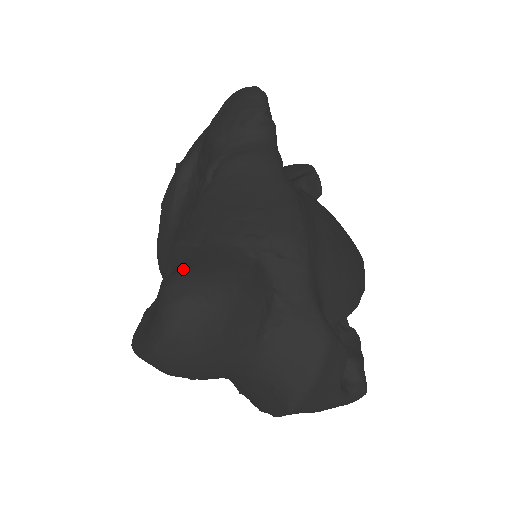
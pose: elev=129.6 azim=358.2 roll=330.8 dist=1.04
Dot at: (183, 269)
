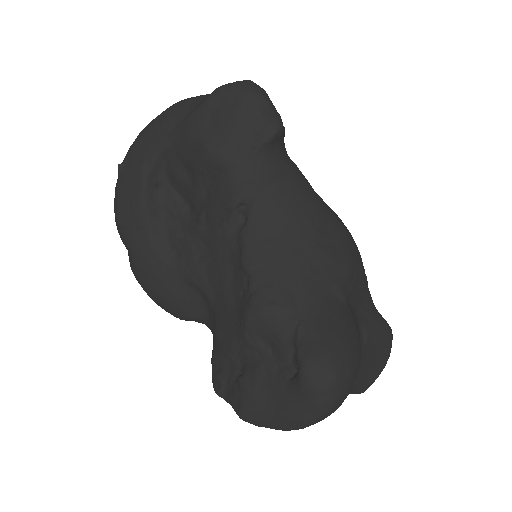
Dot at: (315, 349)
